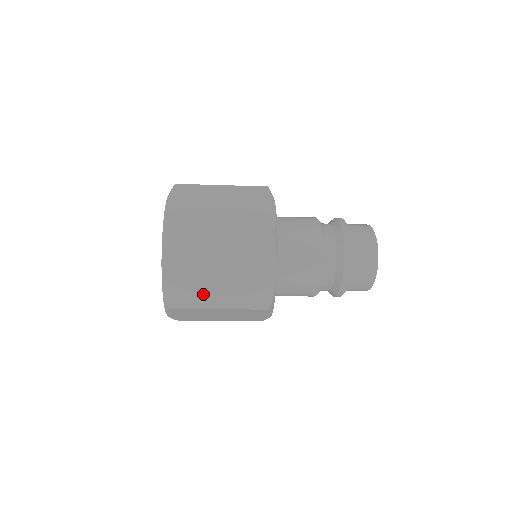
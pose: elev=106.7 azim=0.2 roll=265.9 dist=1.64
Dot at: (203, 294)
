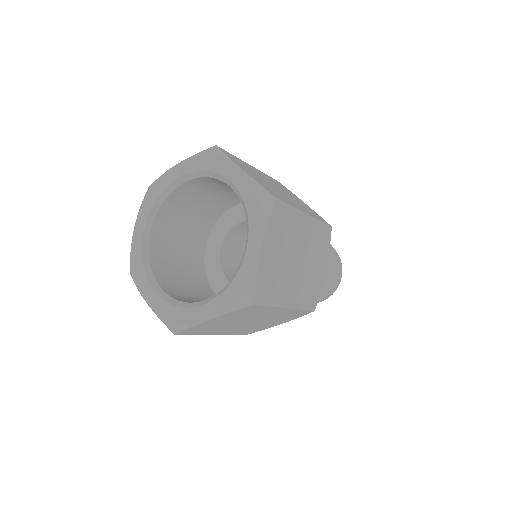
Dot at: (285, 198)
